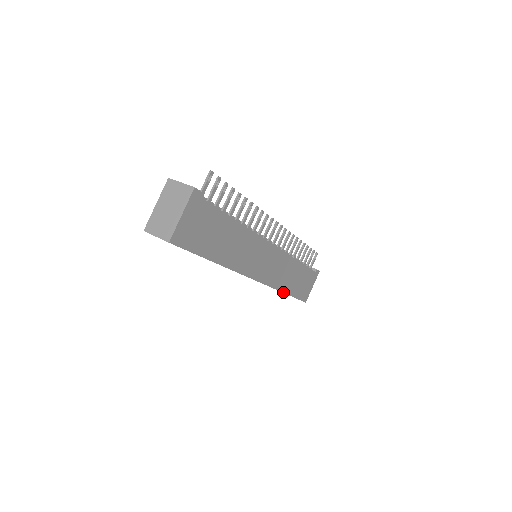
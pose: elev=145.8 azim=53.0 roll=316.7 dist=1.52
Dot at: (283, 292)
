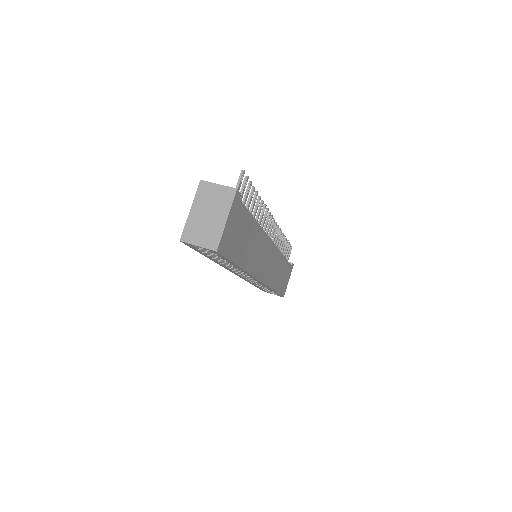
Dot at: (273, 290)
